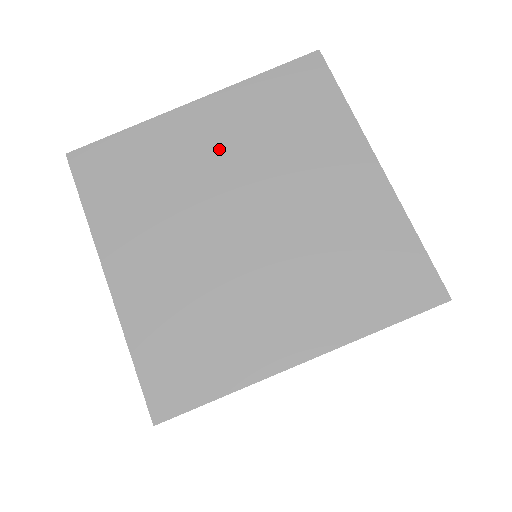
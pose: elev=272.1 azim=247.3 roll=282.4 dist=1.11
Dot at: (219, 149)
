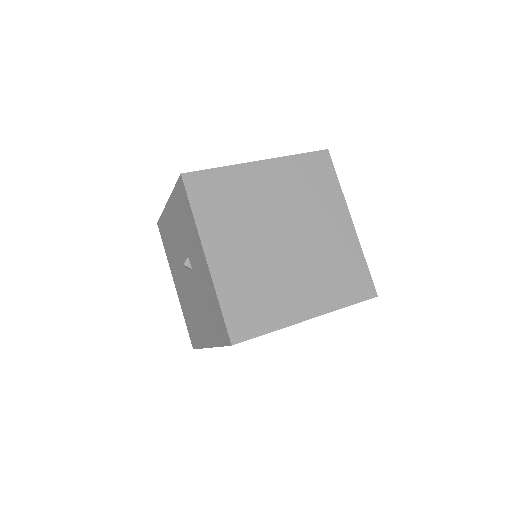
Dot at: occluded
